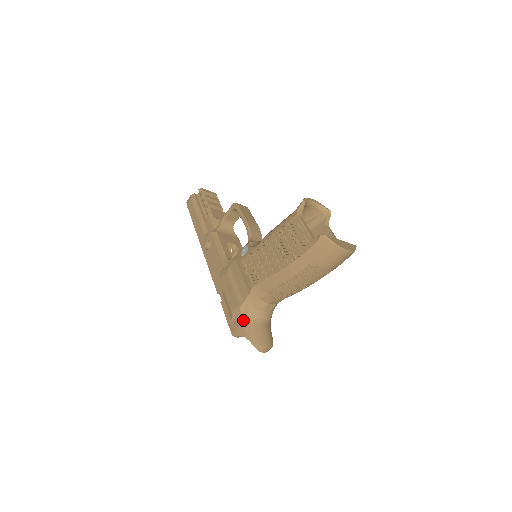
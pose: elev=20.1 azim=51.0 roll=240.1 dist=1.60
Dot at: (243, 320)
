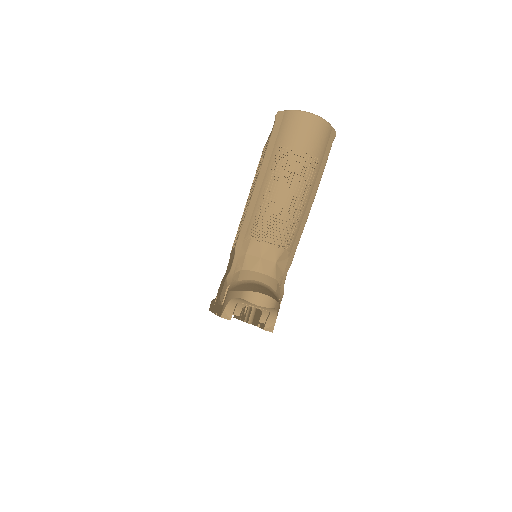
Dot at: (230, 287)
